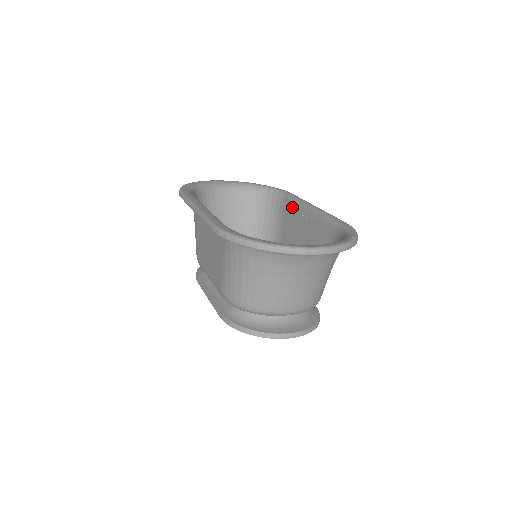
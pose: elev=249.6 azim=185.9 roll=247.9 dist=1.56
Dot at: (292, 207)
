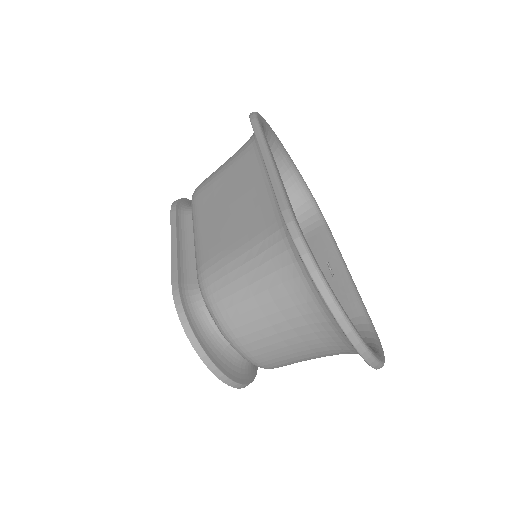
Dot at: (322, 243)
